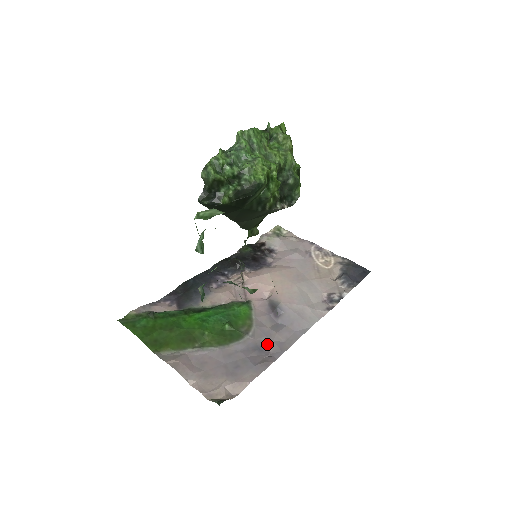
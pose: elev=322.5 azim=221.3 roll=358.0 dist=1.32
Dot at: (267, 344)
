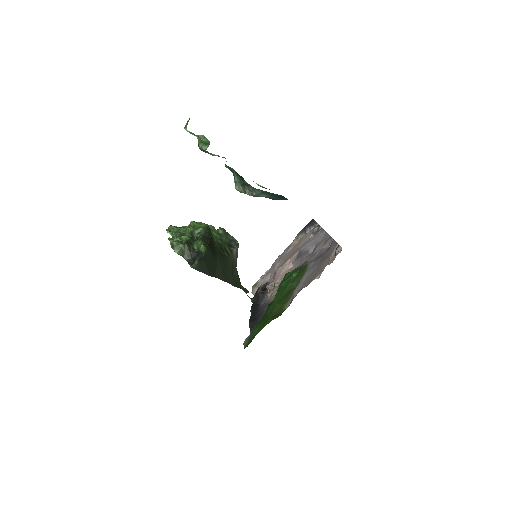
Dot at: (321, 251)
